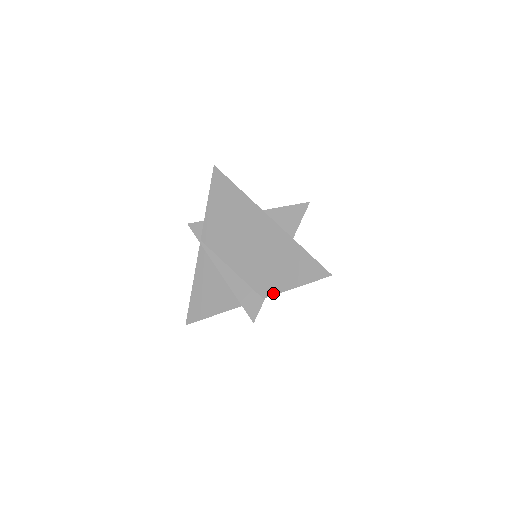
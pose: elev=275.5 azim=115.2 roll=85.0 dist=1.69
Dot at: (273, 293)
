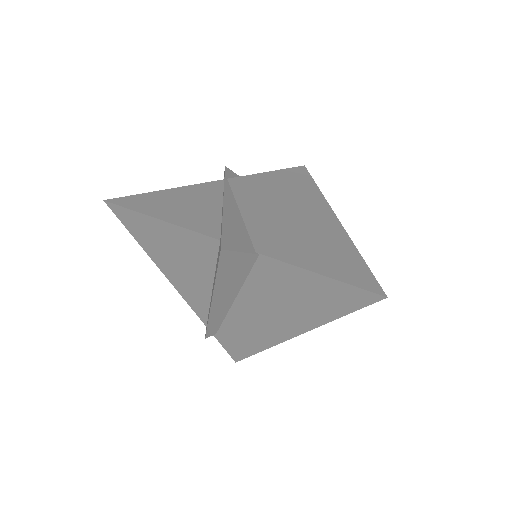
Dot at: (277, 257)
